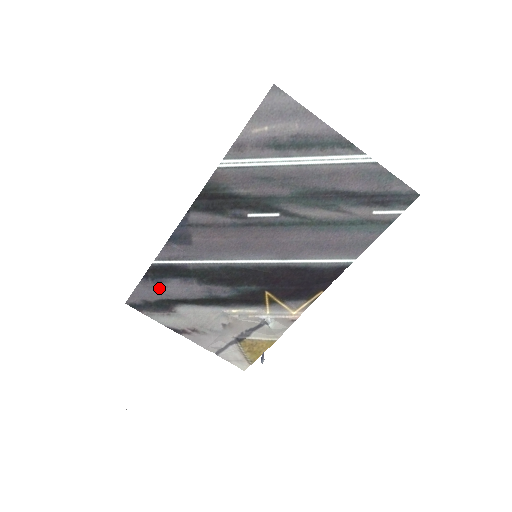
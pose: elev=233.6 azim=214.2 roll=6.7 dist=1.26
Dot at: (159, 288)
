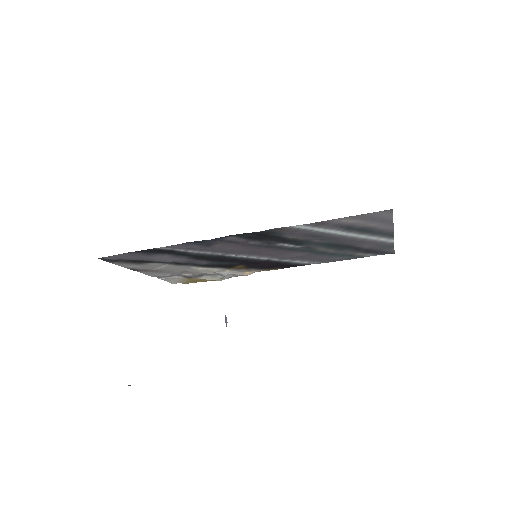
Dot at: (145, 256)
